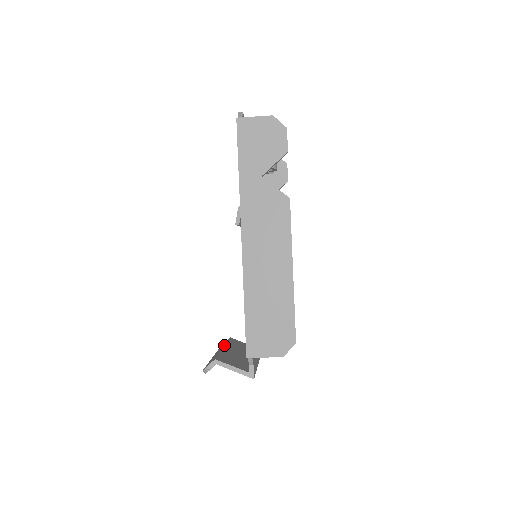
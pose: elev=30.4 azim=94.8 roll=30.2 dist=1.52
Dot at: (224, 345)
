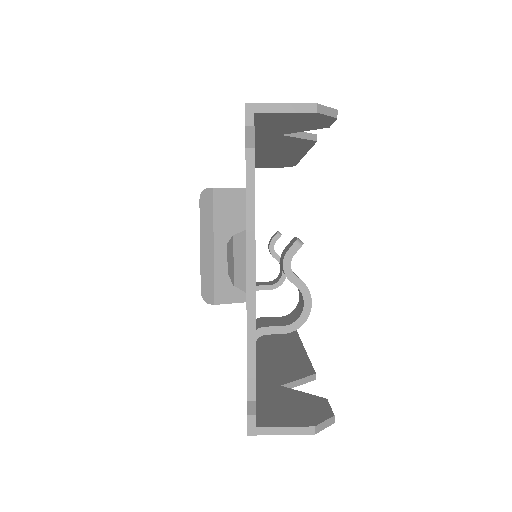
Dot at: (212, 235)
